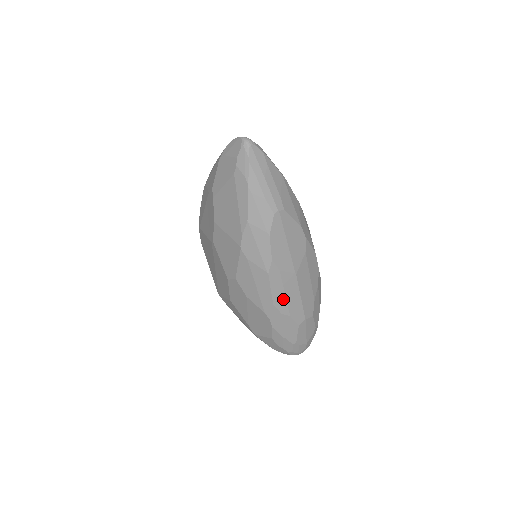
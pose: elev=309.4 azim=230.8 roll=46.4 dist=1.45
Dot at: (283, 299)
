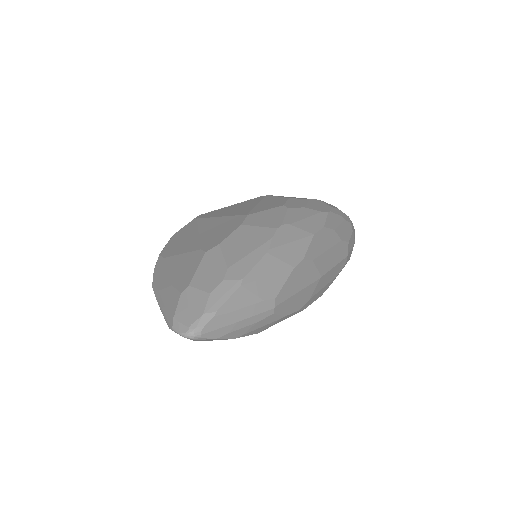
Dot at: (325, 287)
